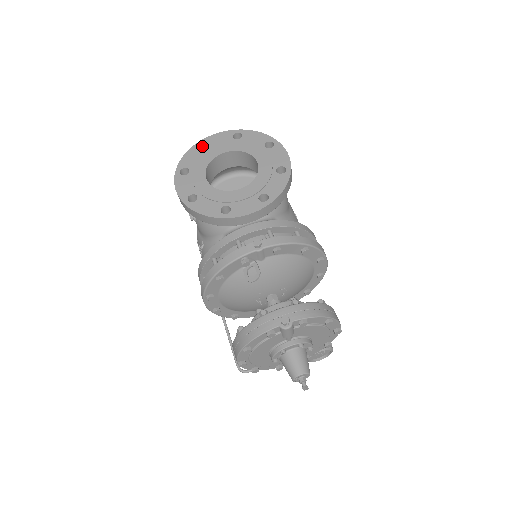
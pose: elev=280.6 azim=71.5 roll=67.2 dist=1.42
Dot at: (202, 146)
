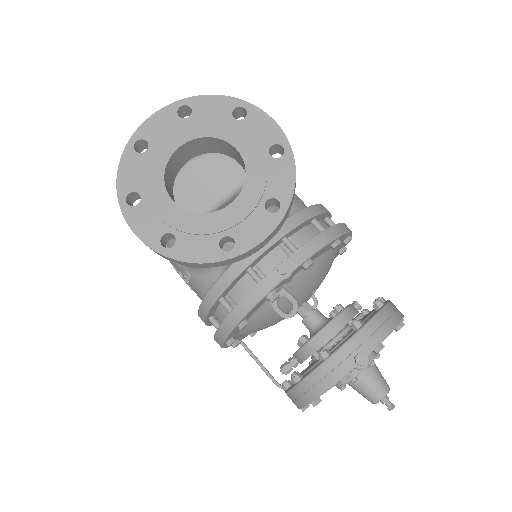
Dot at: (137, 144)
